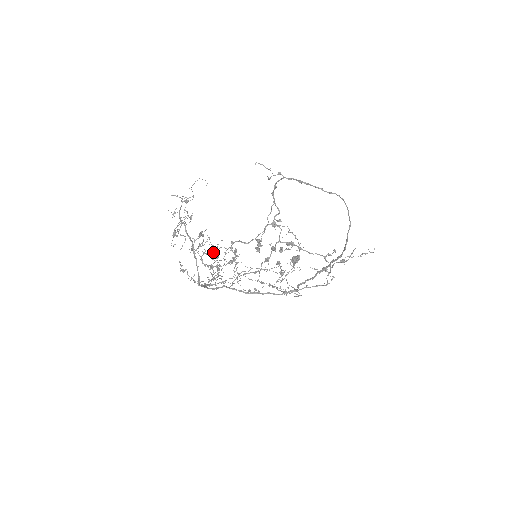
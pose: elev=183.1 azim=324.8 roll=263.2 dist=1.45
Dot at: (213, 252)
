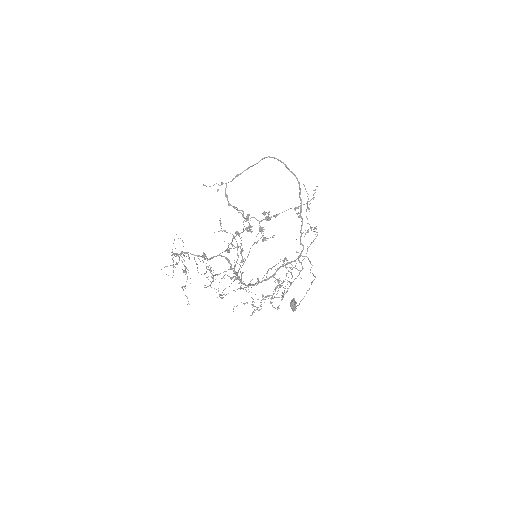
Dot at: (225, 288)
